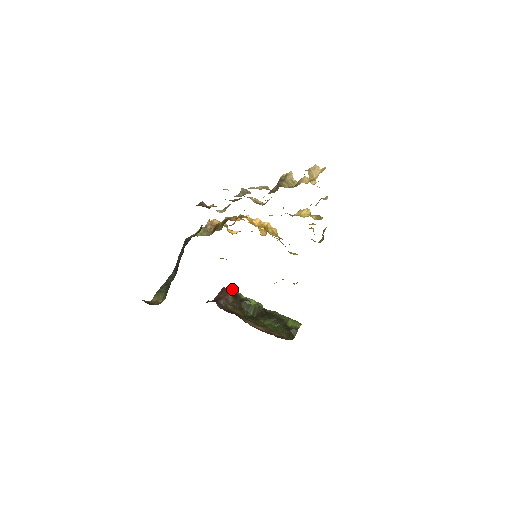
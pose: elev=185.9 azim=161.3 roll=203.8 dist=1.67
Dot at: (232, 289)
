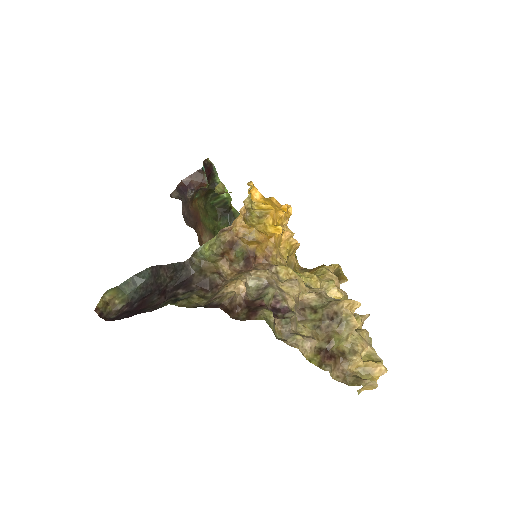
Dot at: (211, 162)
